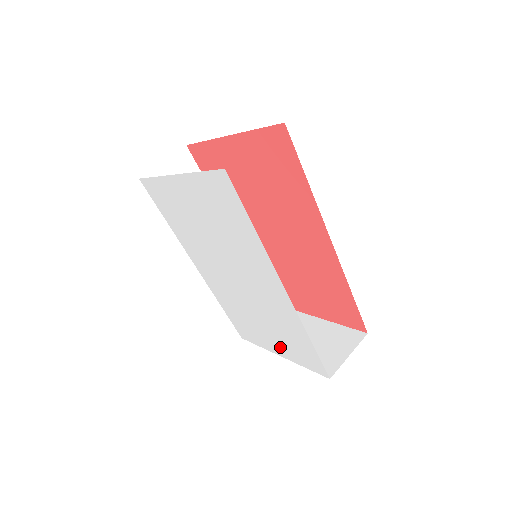
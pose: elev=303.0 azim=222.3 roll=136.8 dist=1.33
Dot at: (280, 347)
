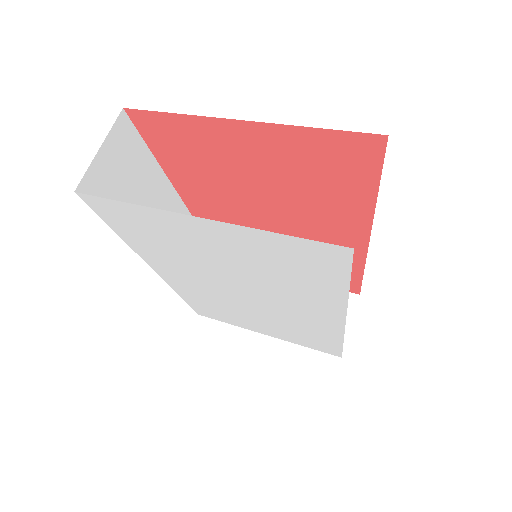
Dot at: (274, 333)
